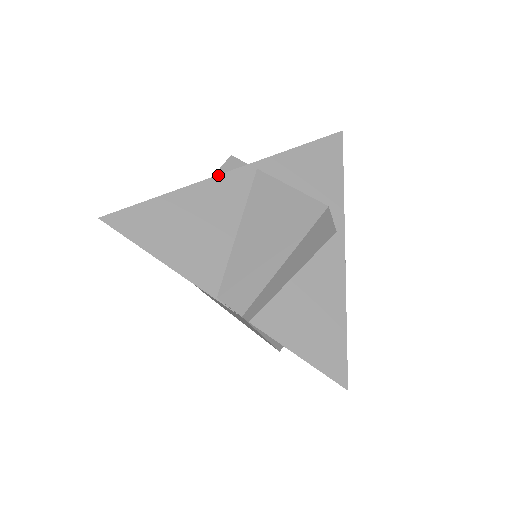
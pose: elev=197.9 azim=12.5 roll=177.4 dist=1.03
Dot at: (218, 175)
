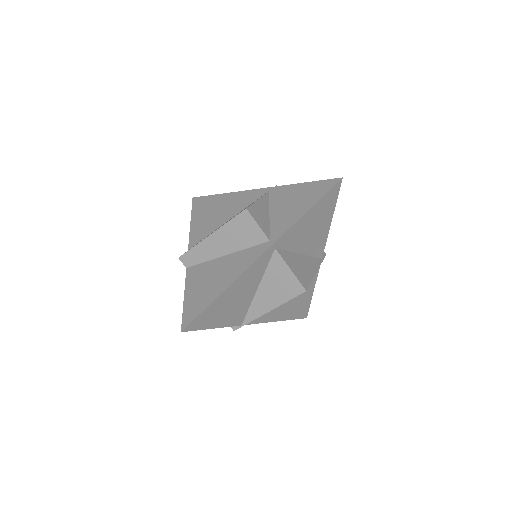
Dot at: (249, 190)
